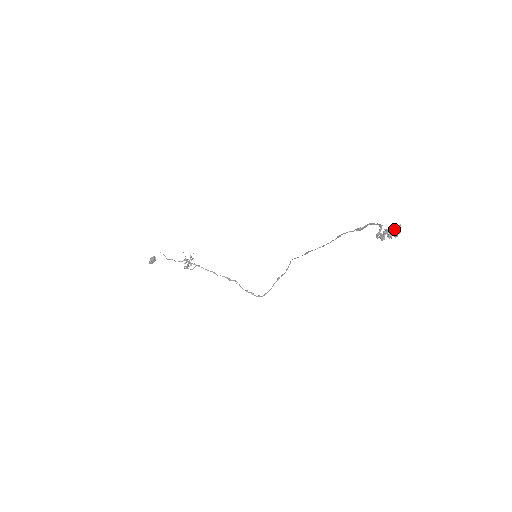
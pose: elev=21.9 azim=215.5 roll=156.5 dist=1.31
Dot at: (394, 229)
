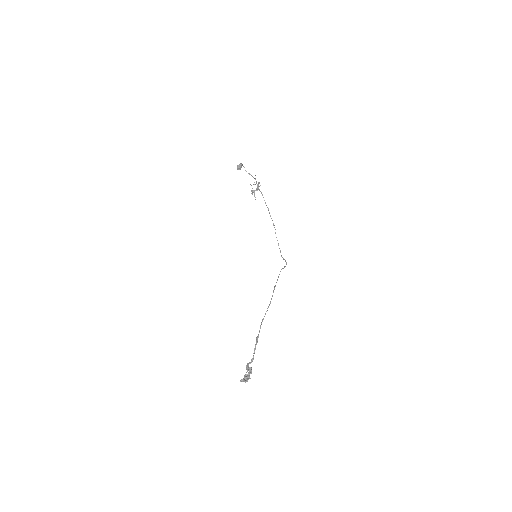
Dot at: (242, 379)
